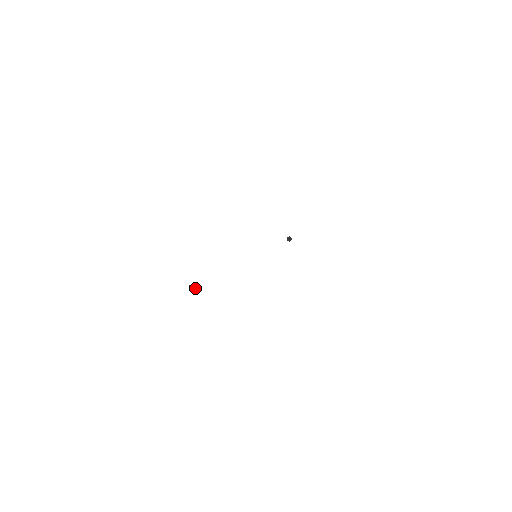
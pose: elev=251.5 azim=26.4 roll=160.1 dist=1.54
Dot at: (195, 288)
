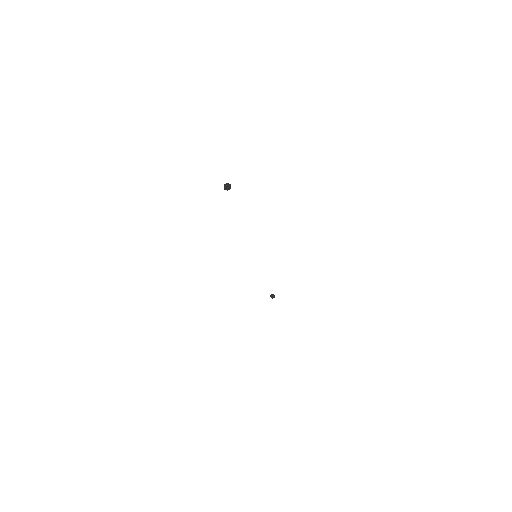
Dot at: (229, 186)
